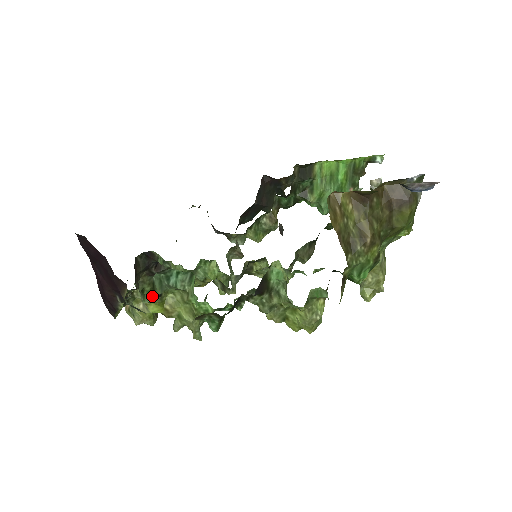
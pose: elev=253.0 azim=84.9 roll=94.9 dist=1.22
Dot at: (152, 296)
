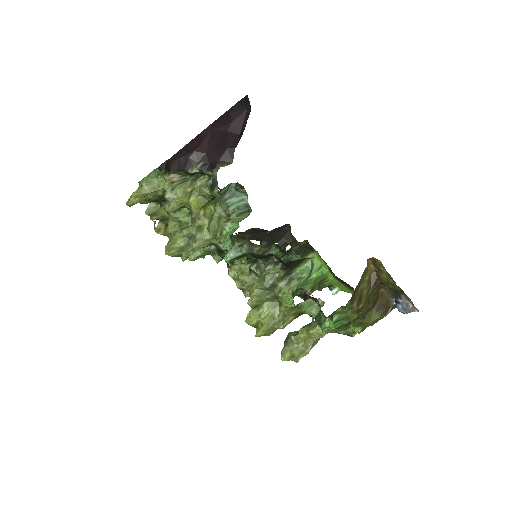
Dot at: occluded
